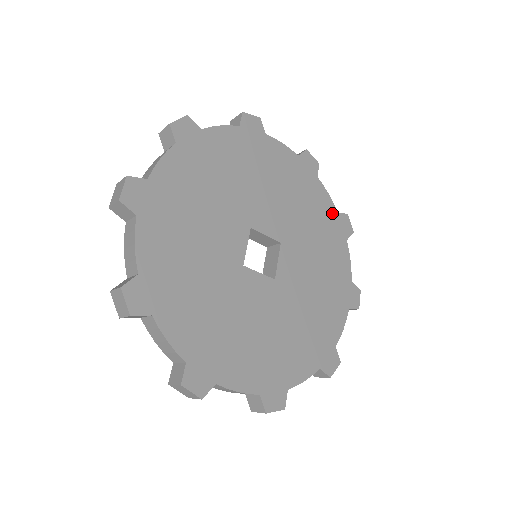
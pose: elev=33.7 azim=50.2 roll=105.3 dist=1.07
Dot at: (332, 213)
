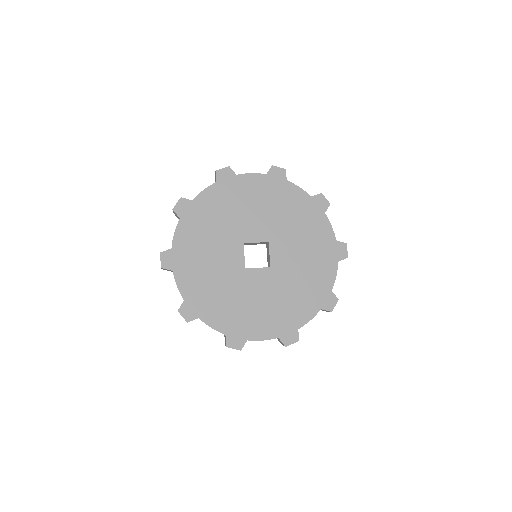
Dot at: (306, 200)
